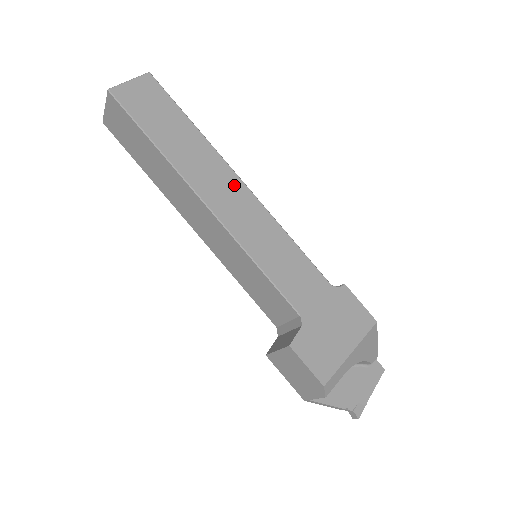
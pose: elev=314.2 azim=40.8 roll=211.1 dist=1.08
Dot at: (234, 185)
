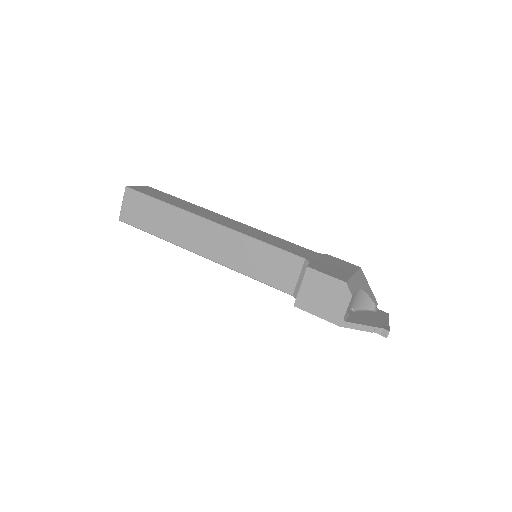
Dot at: (224, 218)
